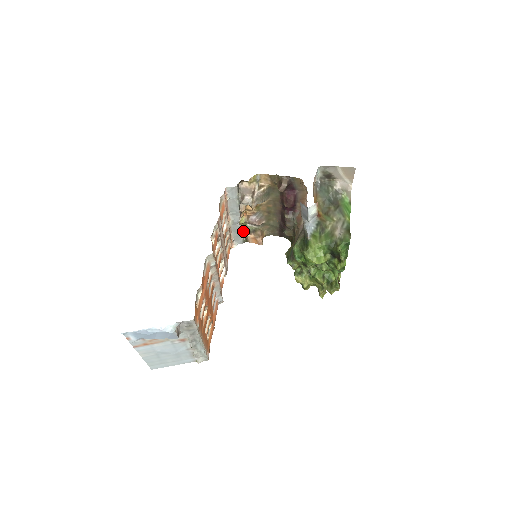
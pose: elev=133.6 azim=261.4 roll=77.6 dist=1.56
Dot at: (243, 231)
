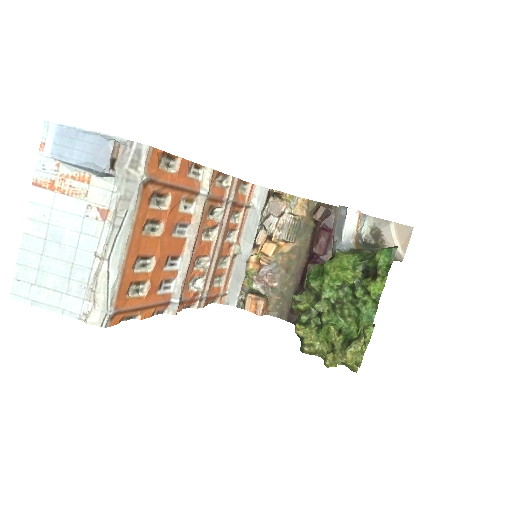
Dot at: (244, 290)
